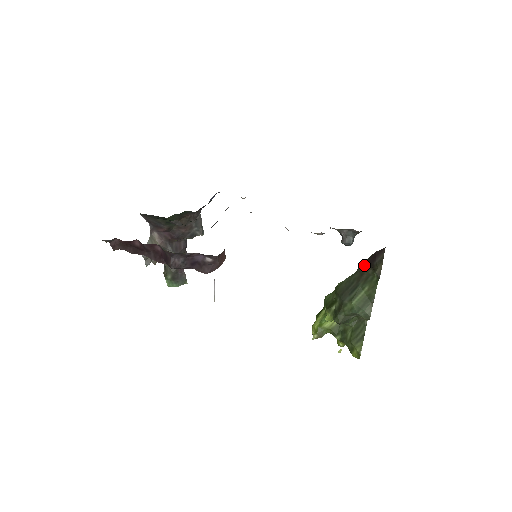
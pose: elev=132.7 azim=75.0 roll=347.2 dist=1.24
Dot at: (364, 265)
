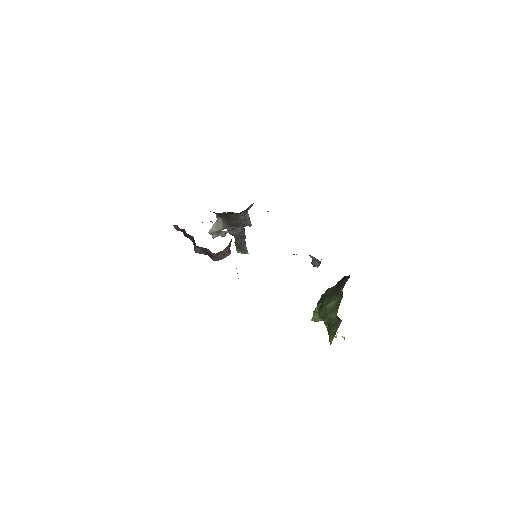
Dot at: (339, 282)
